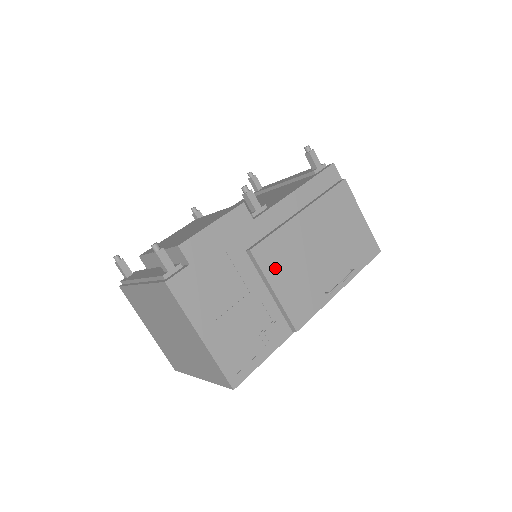
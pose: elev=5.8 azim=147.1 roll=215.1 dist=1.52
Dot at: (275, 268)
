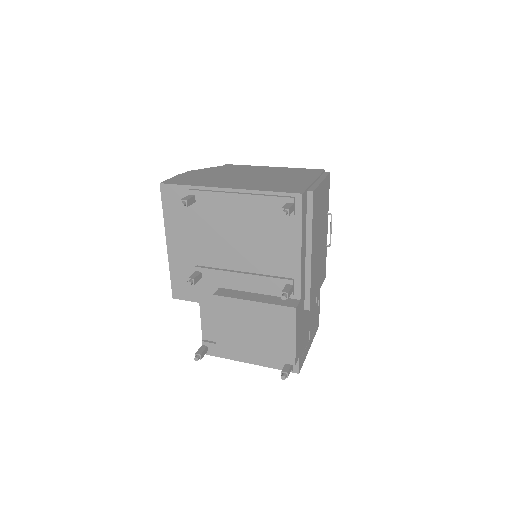
Dot at: (315, 289)
